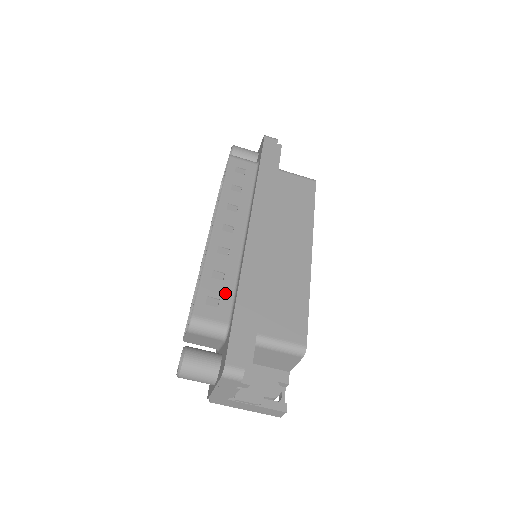
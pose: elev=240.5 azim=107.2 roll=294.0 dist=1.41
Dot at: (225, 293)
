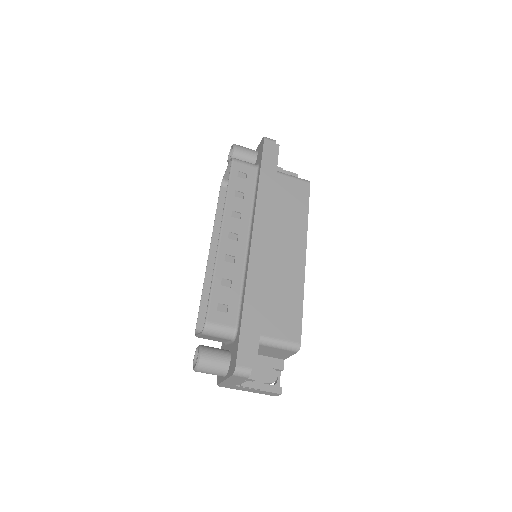
Dot at: (233, 299)
